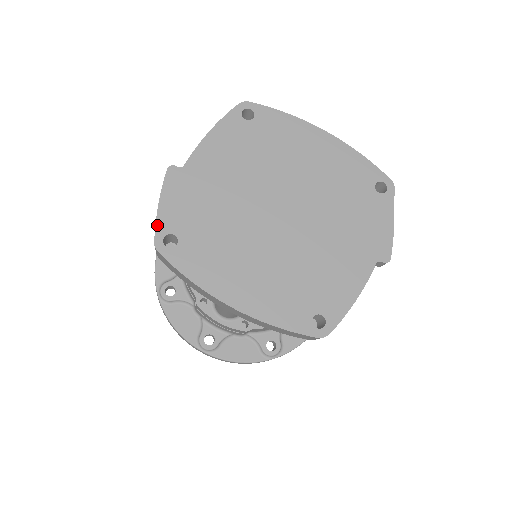
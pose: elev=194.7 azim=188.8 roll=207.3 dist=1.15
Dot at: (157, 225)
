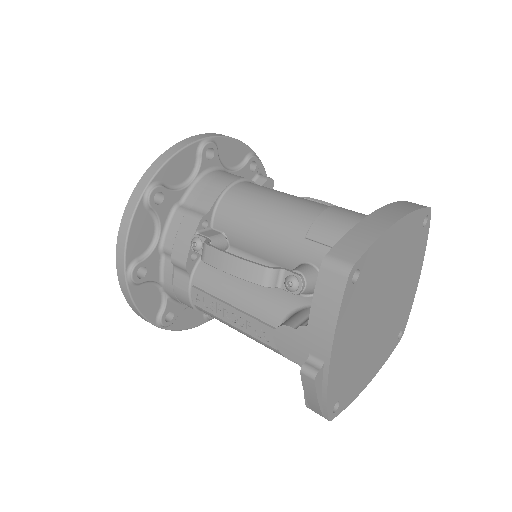
Dot at: (327, 413)
